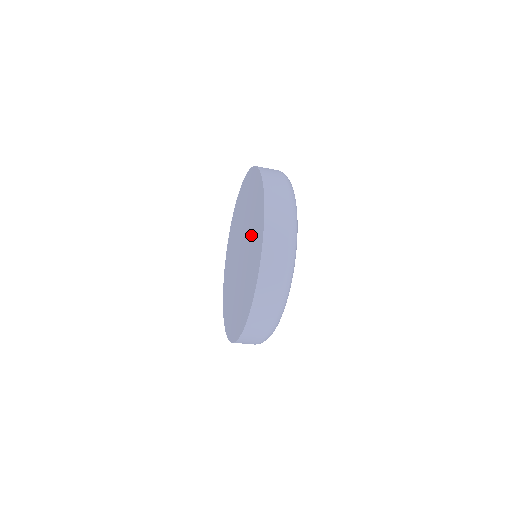
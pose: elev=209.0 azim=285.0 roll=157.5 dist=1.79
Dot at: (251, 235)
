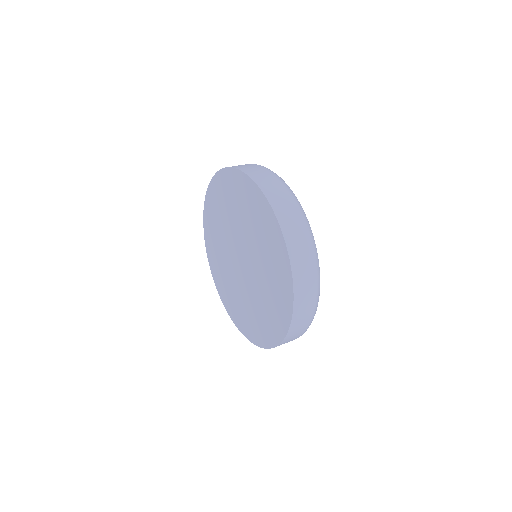
Dot at: (262, 299)
